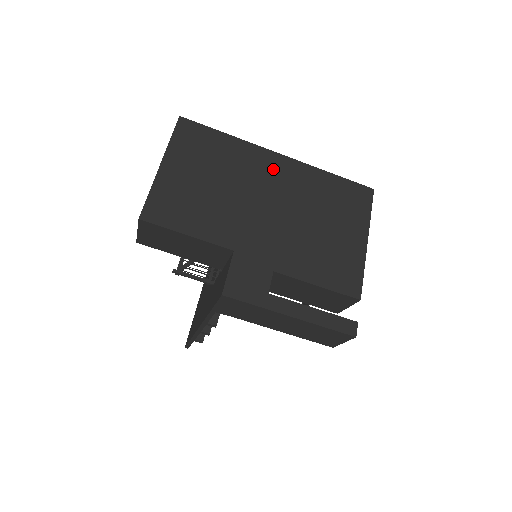
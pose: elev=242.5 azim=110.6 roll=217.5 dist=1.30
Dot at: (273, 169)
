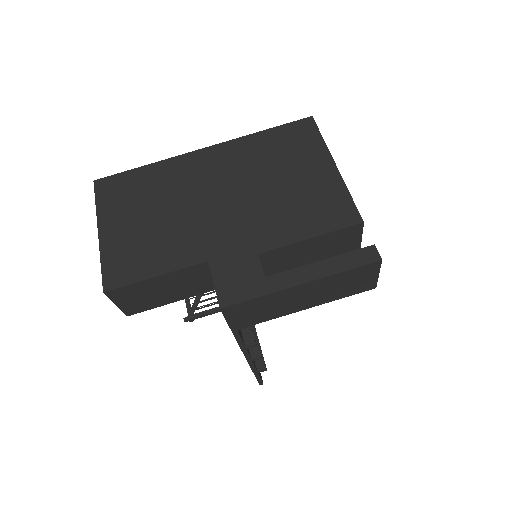
Dot at: (204, 165)
